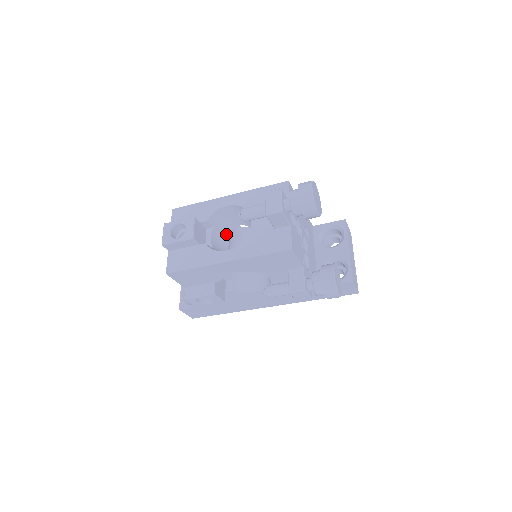
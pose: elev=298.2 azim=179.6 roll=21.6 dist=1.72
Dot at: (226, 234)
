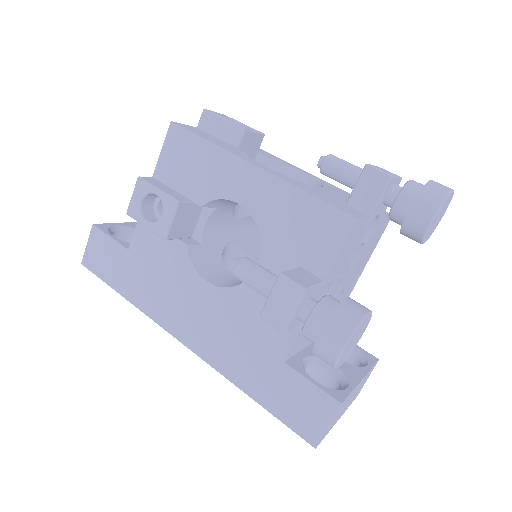
Dot at: occluded
